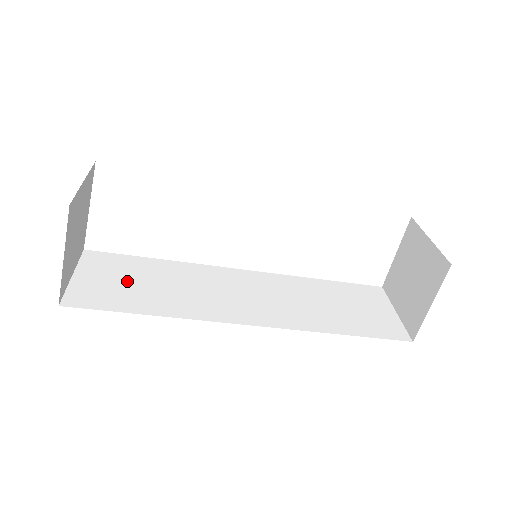
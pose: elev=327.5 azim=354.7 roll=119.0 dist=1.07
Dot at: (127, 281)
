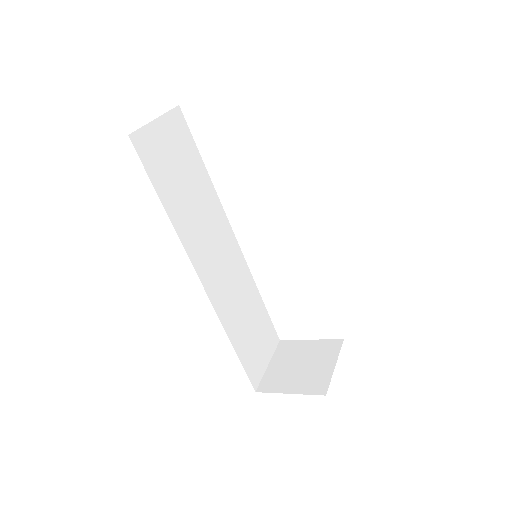
Dot at: (177, 166)
